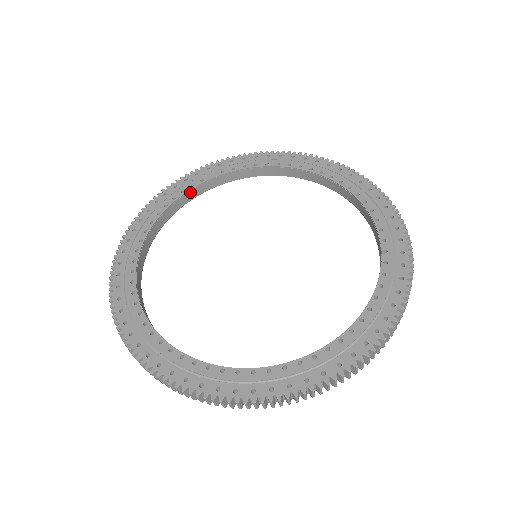
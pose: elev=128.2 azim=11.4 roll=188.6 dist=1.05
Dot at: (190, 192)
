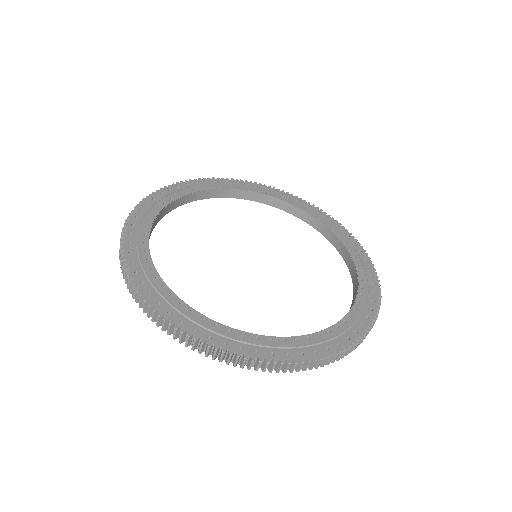
Dot at: (164, 209)
